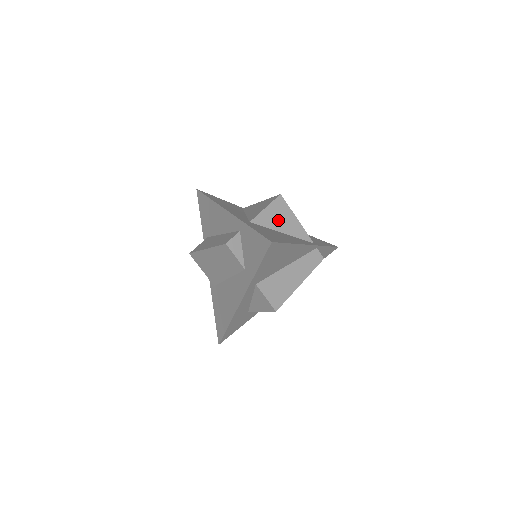
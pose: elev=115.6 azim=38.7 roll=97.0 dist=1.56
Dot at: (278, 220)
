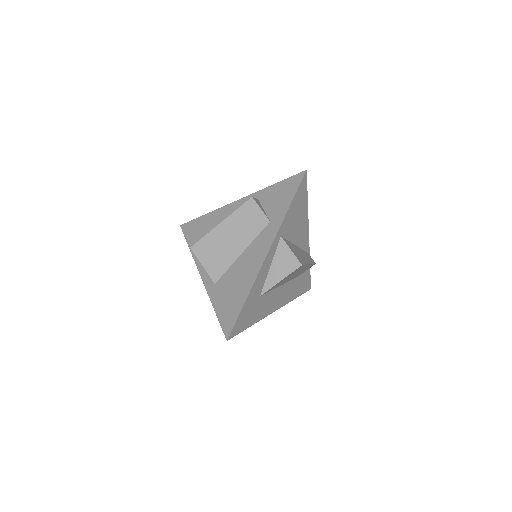
Dot at: occluded
